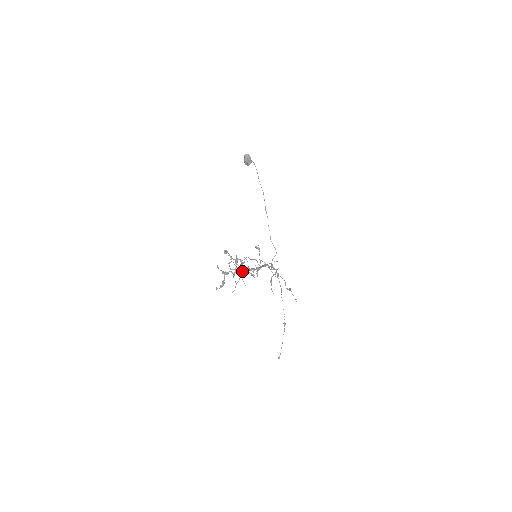
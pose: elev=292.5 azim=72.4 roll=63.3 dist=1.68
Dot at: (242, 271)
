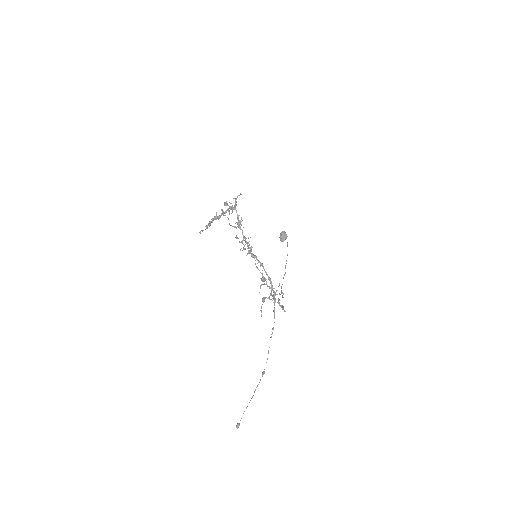
Dot at: (233, 208)
